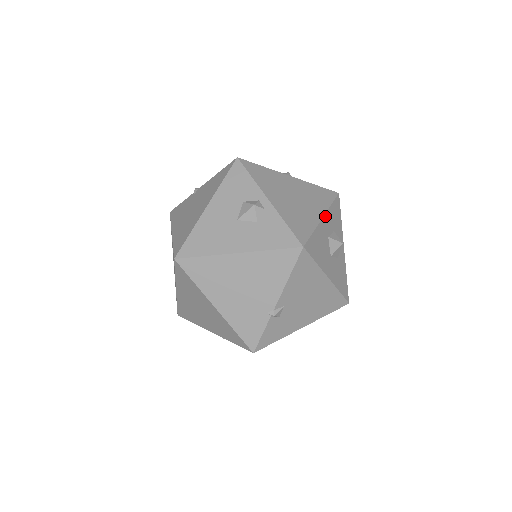
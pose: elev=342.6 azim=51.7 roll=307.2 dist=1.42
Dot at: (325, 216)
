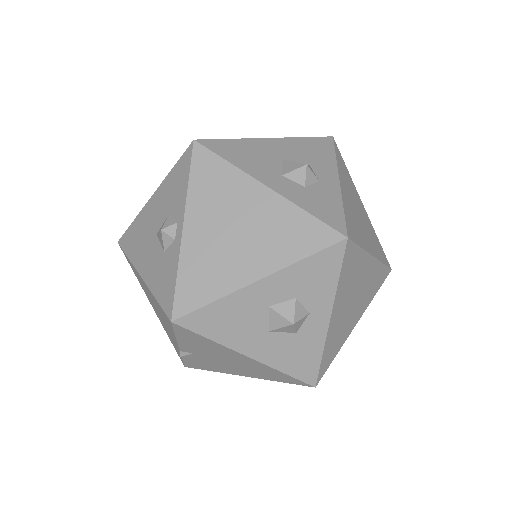
Dot at: (269, 278)
